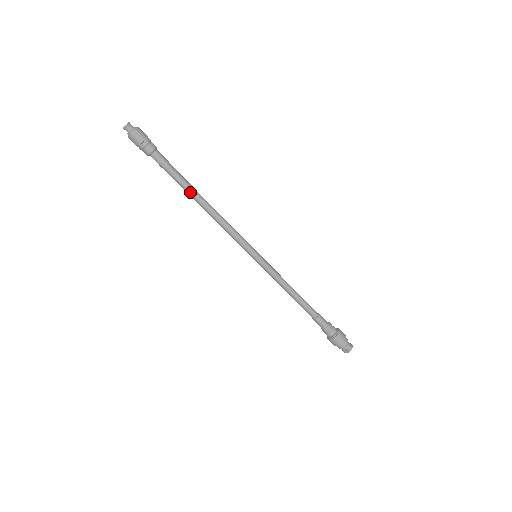
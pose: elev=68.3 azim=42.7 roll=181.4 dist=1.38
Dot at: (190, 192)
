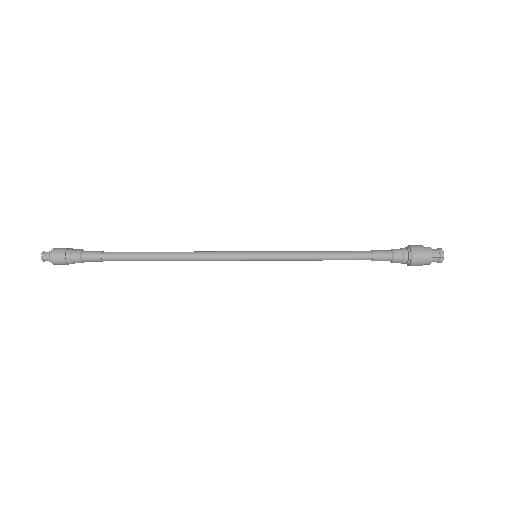
Dot at: occluded
